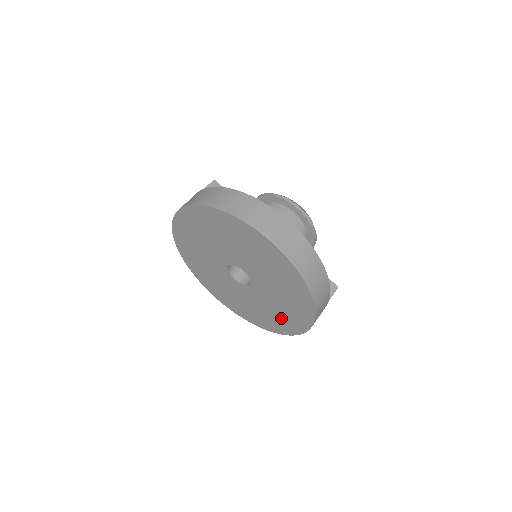
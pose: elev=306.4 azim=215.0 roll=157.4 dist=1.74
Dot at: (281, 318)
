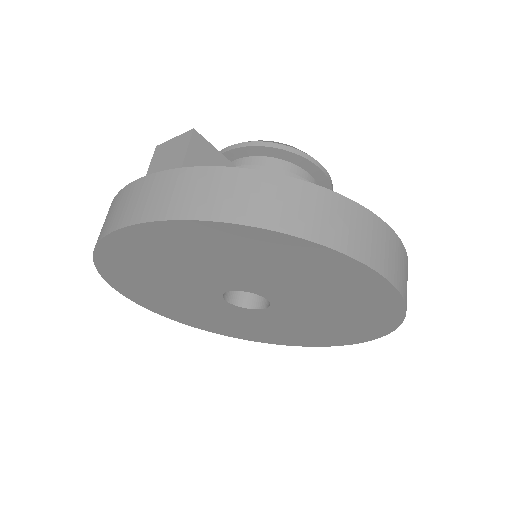
Dot at: (289, 335)
